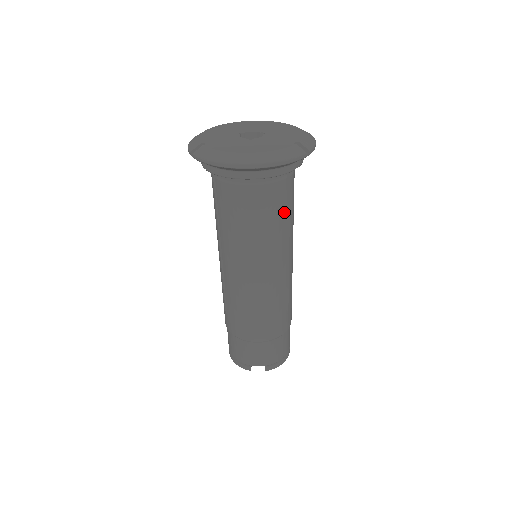
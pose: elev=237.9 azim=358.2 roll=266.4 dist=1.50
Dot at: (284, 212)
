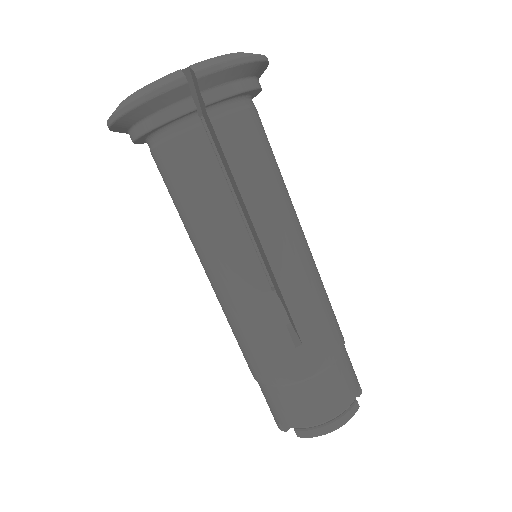
Dot at: (218, 178)
